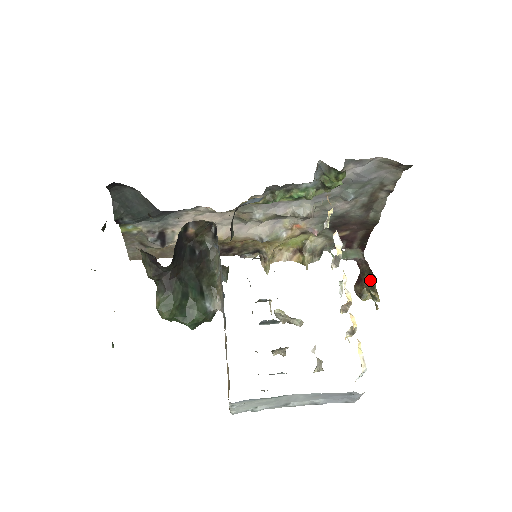
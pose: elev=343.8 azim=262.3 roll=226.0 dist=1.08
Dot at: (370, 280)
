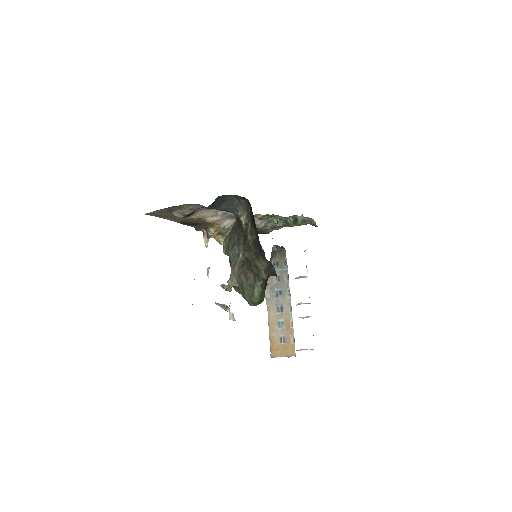
Dot at: occluded
